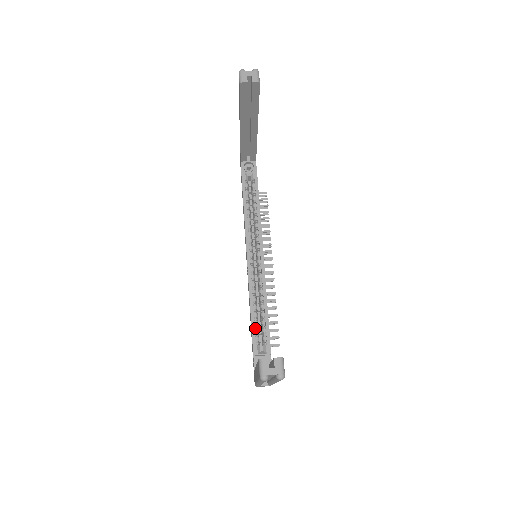
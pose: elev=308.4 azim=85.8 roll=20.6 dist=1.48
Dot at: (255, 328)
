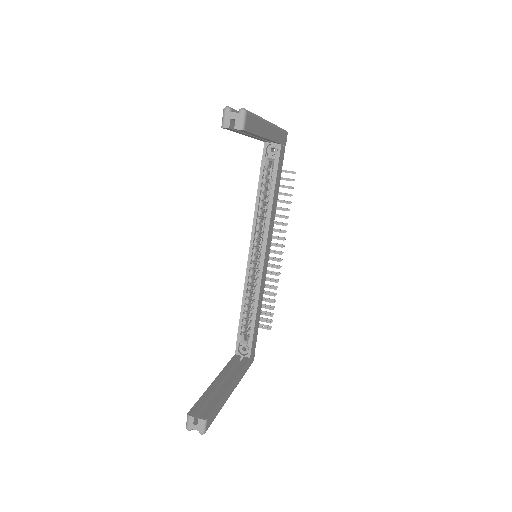
Dot at: (243, 319)
